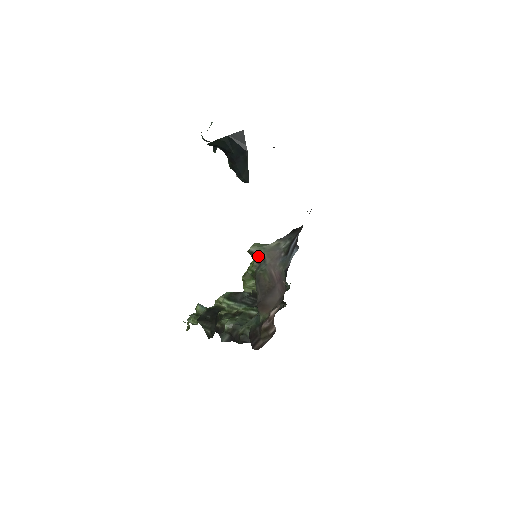
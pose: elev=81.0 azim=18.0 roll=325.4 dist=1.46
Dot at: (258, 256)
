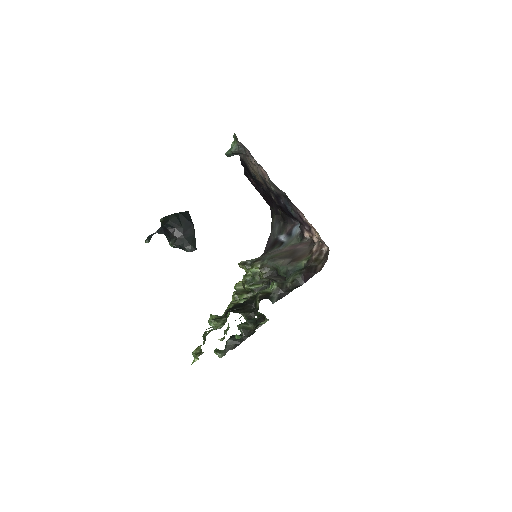
Dot at: (254, 261)
